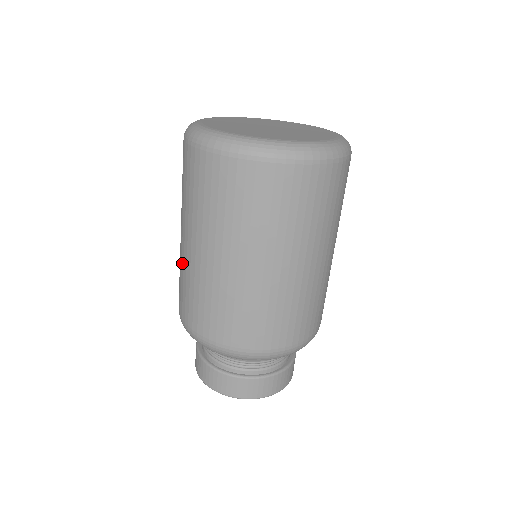
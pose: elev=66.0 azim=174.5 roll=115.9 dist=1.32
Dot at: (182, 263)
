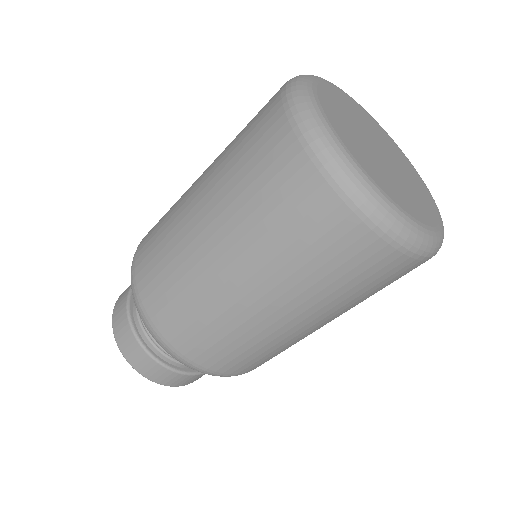
Dot at: (180, 245)
